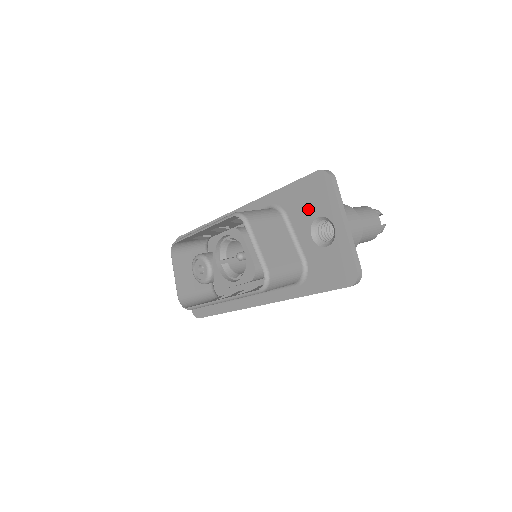
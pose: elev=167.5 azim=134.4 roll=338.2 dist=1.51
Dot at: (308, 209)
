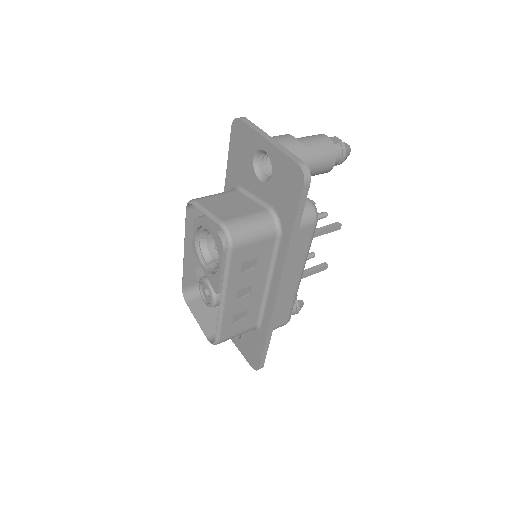
Dot at: (245, 162)
